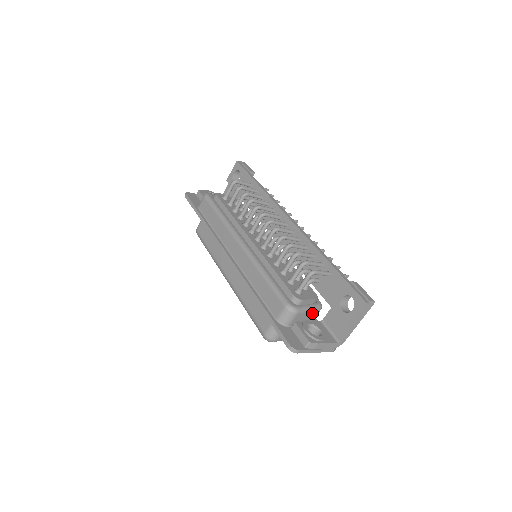
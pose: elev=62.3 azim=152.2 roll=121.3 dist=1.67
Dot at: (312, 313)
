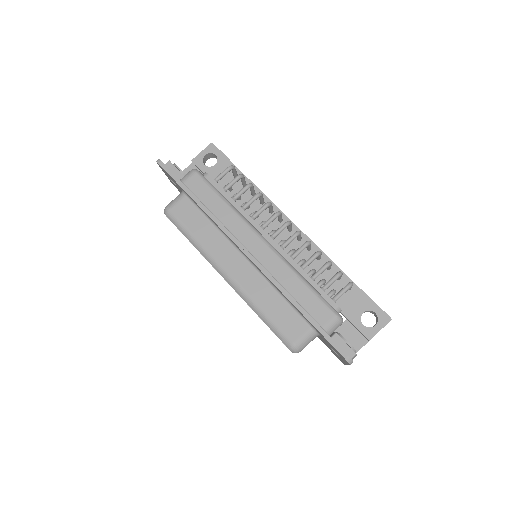
Dot at: occluded
